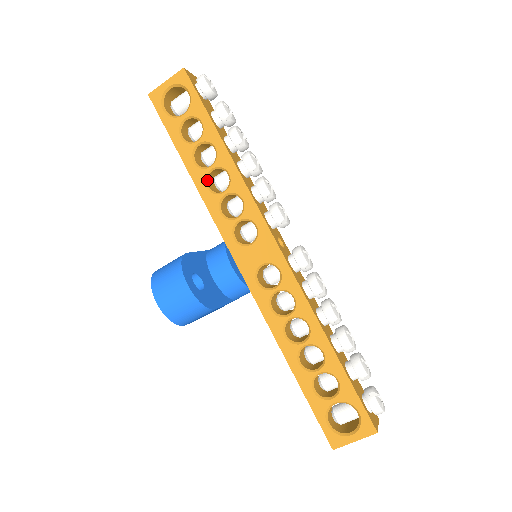
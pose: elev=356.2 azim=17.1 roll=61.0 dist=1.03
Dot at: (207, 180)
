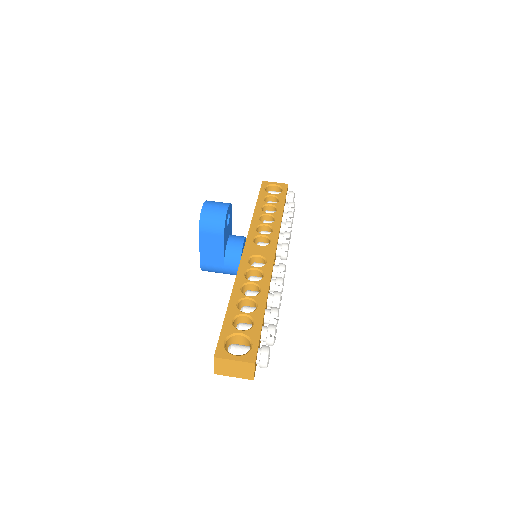
Dot at: (261, 216)
